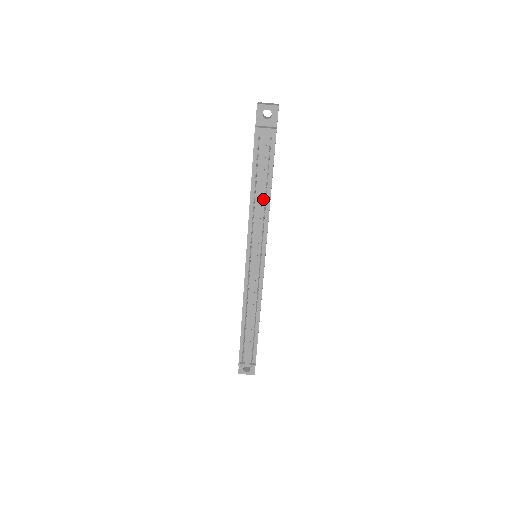
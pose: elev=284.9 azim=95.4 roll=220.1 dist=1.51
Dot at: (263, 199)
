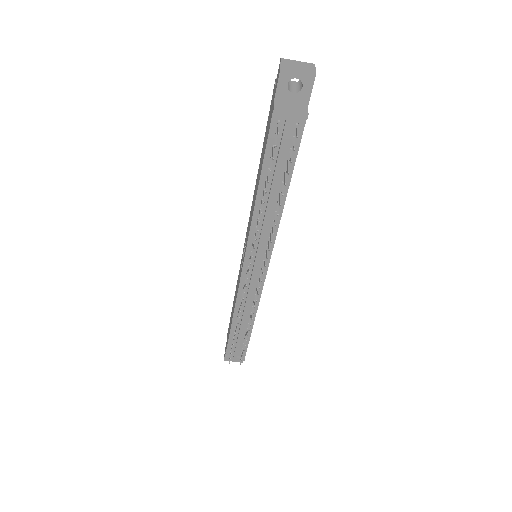
Dot at: (274, 202)
